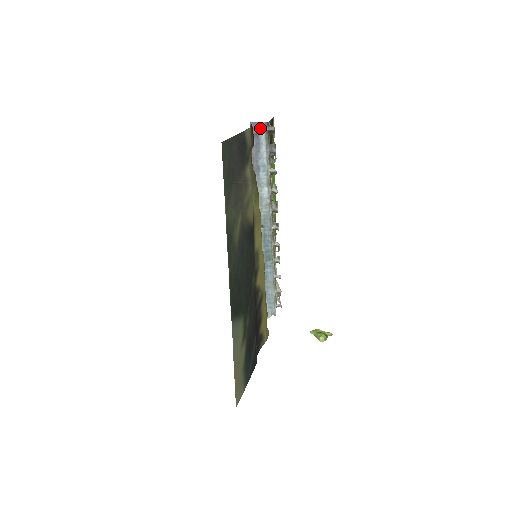
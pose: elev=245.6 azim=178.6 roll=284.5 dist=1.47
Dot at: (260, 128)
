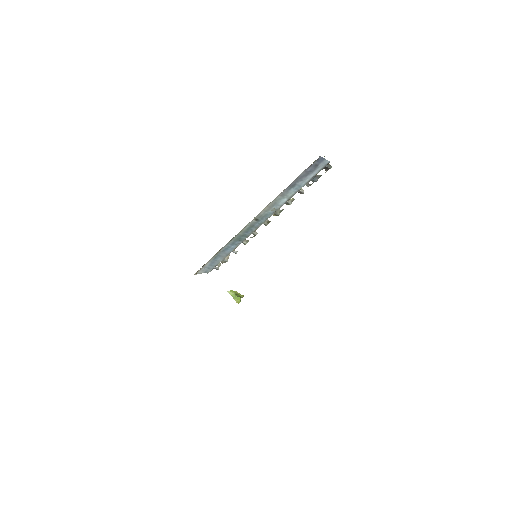
Dot at: (323, 163)
